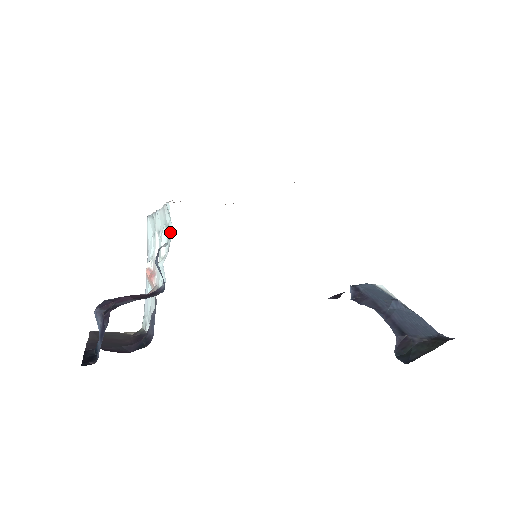
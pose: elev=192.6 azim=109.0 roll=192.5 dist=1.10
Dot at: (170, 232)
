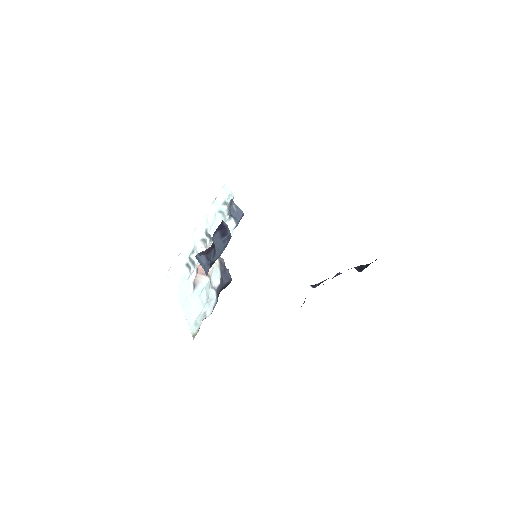
Dot at: (232, 194)
